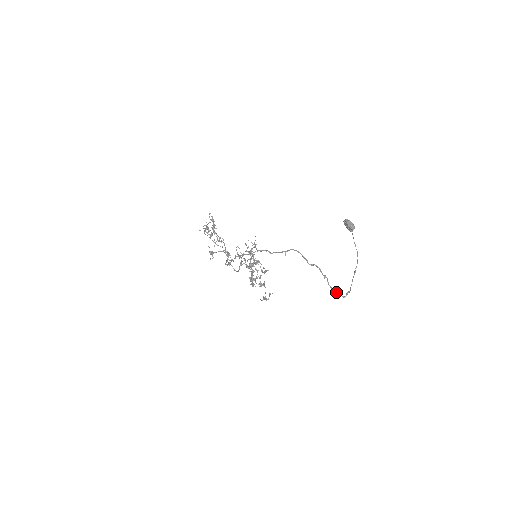
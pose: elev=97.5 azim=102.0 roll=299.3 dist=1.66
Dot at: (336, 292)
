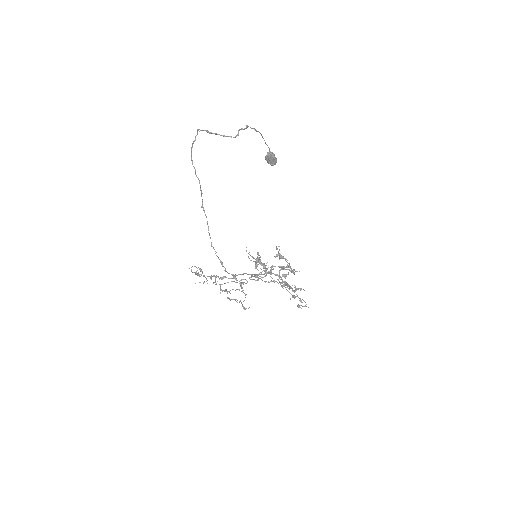
Dot at: (238, 135)
